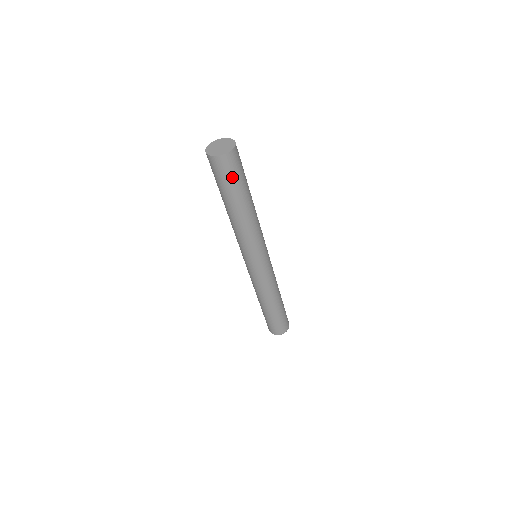
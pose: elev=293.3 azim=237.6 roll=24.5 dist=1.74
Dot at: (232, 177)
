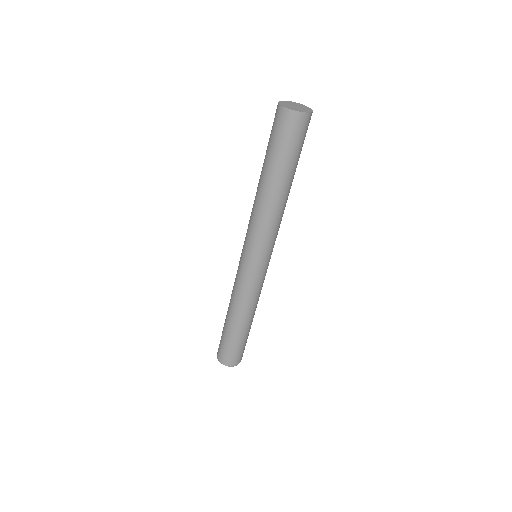
Dot at: (297, 144)
